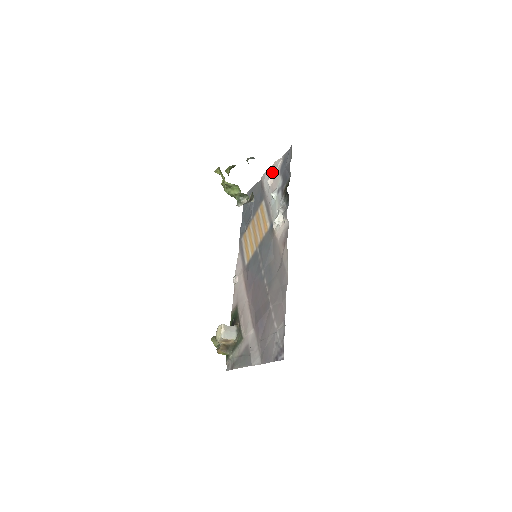
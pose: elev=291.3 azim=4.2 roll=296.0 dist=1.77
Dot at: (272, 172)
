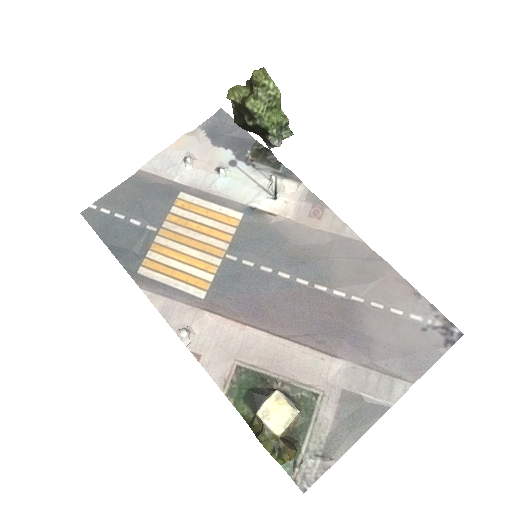
Dot at: (185, 149)
